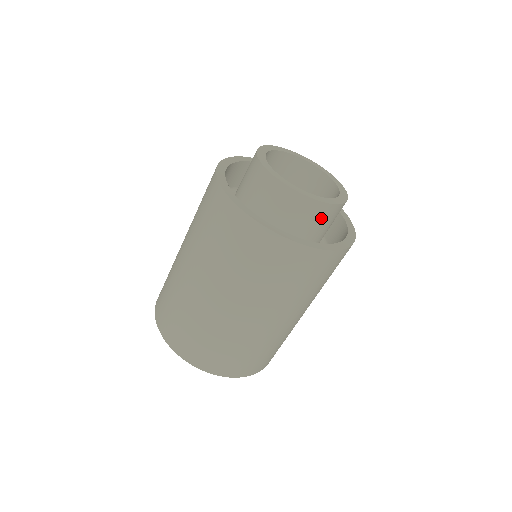
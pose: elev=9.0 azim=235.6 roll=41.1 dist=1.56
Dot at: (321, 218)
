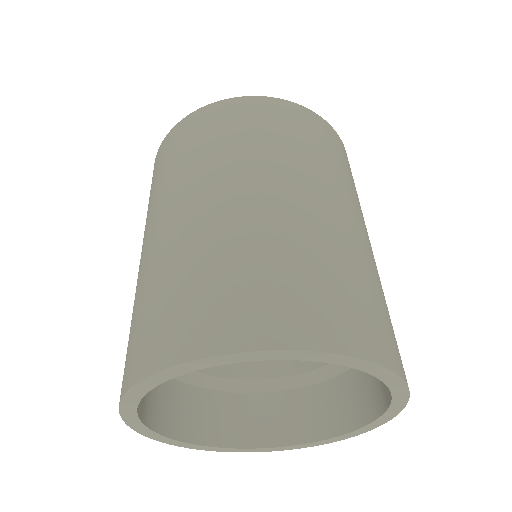
Dot at: occluded
